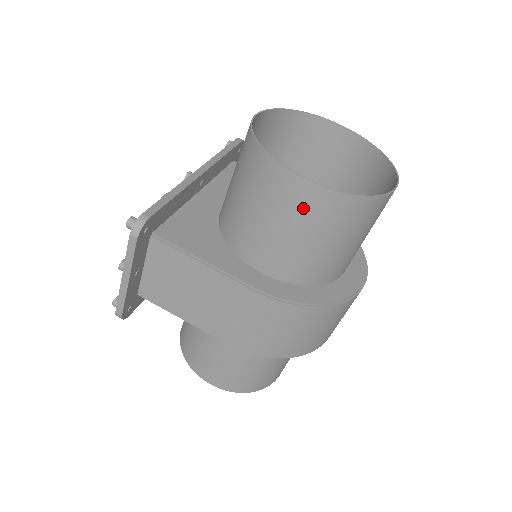
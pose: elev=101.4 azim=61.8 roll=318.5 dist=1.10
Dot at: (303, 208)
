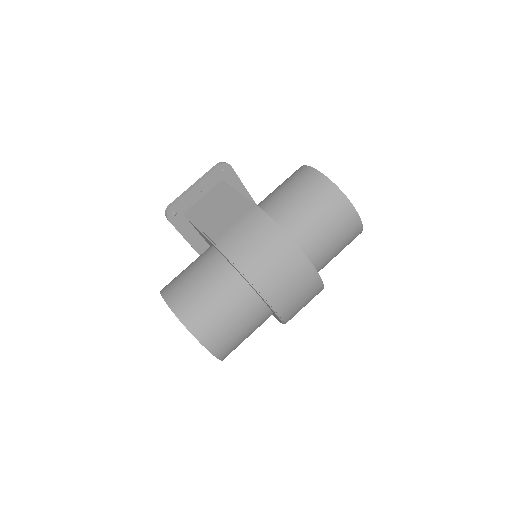
Dot at: (306, 181)
